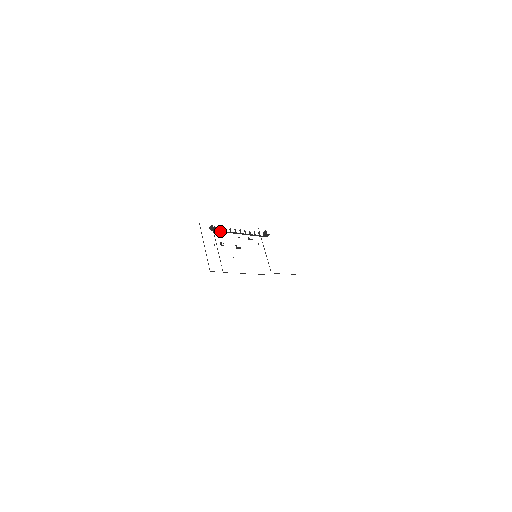
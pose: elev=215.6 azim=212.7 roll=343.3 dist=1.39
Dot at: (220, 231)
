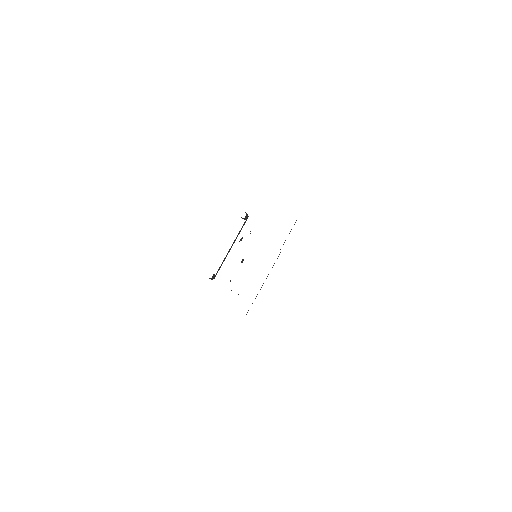
Dot at: (218, 270)
